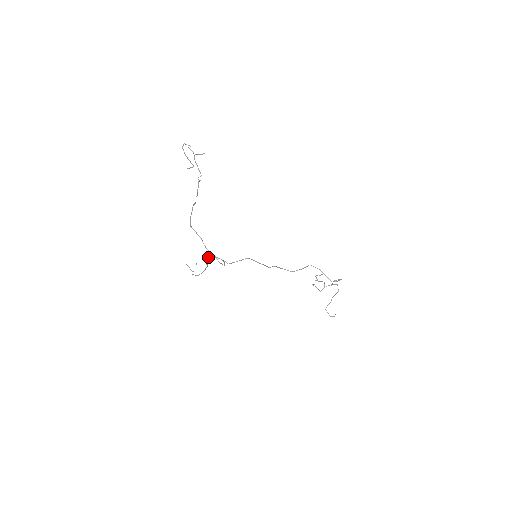
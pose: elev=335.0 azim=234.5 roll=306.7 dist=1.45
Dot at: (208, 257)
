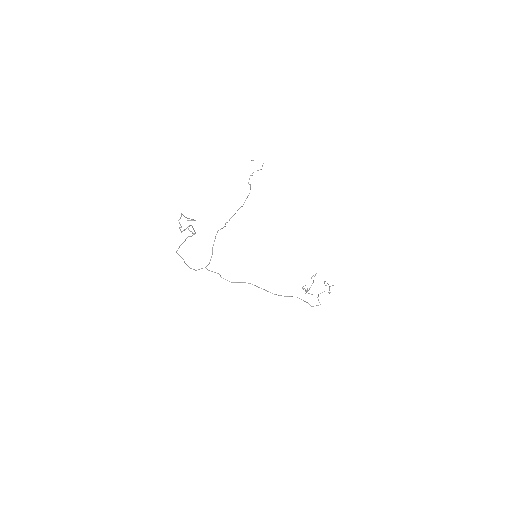
Dot at: occluded
